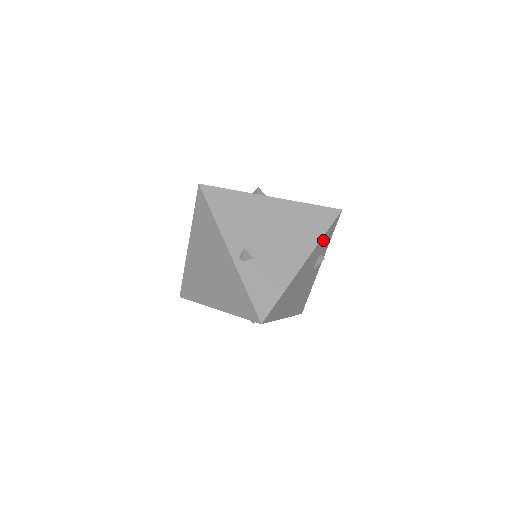
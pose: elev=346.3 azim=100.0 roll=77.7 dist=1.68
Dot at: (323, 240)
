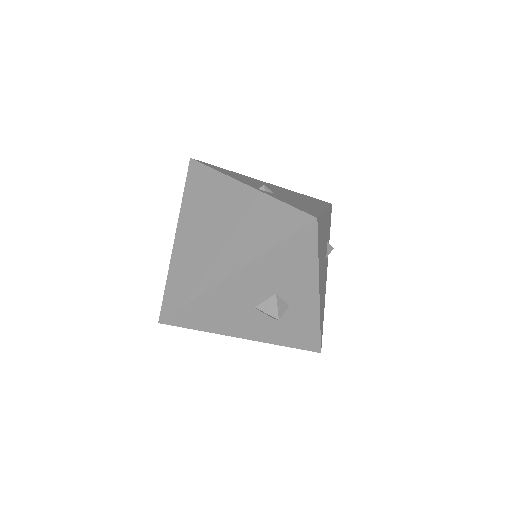
Dot at: occluded
